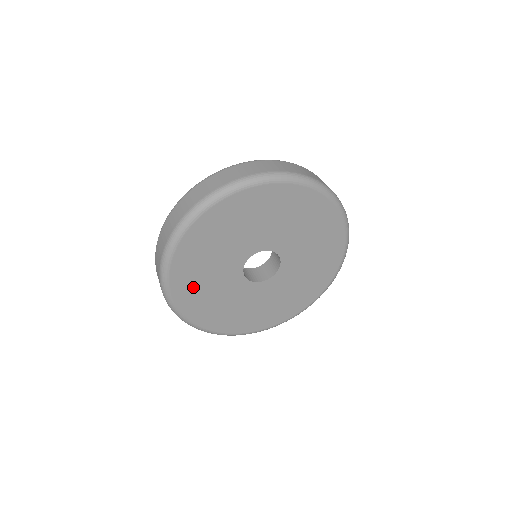
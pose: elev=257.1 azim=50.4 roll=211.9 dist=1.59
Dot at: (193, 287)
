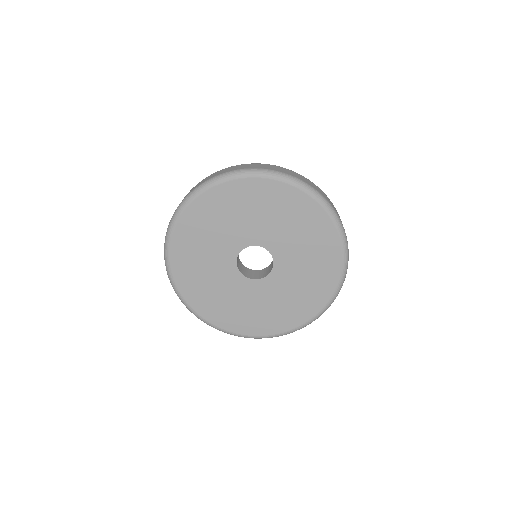
Dot at: (204, 220)
